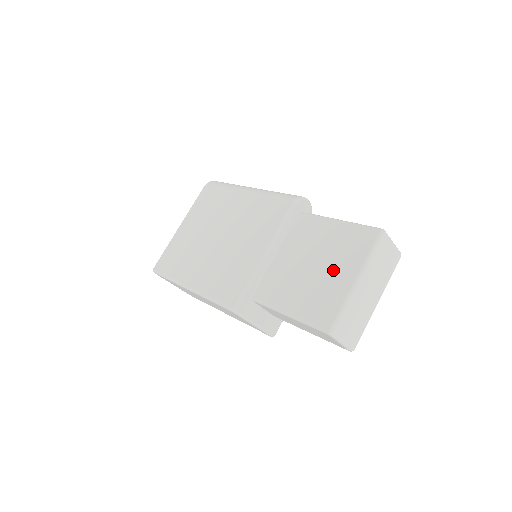
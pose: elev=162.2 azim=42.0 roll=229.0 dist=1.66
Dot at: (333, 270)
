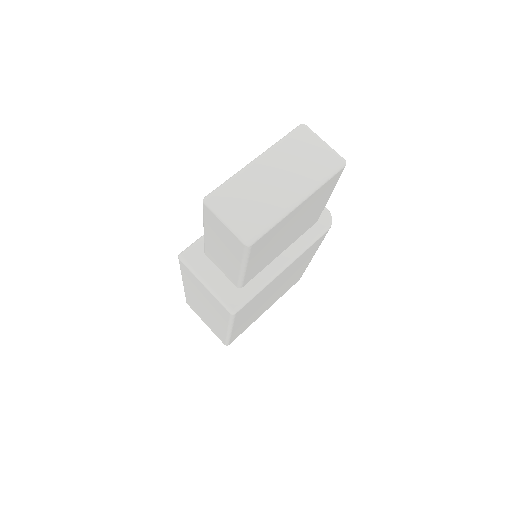
Dot at: occluded
